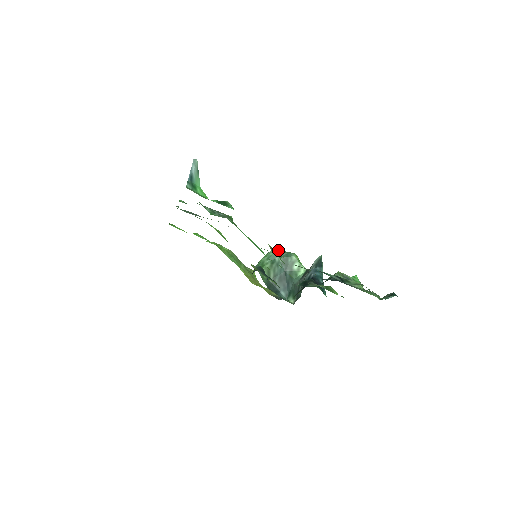
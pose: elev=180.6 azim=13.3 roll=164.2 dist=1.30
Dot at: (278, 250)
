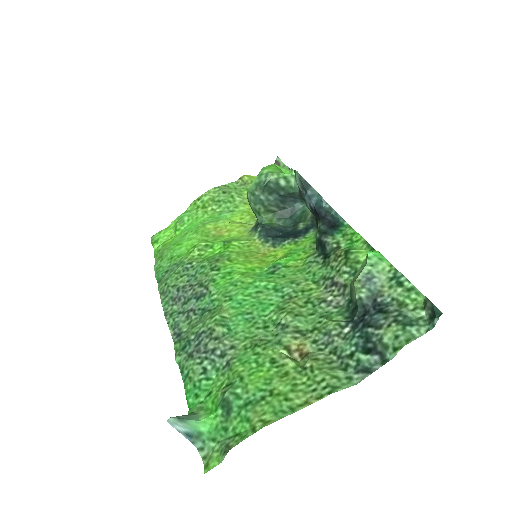
Dot at: (253, 190)
